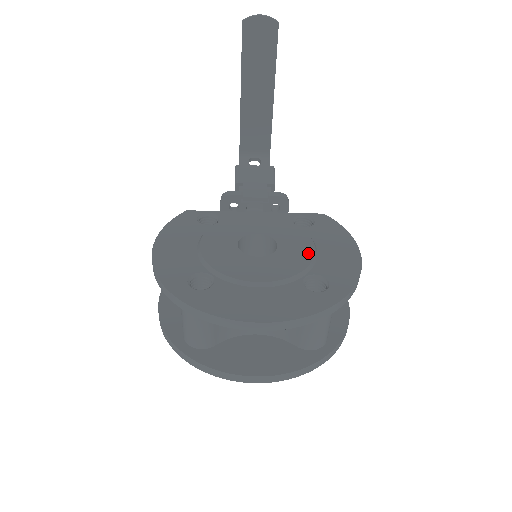
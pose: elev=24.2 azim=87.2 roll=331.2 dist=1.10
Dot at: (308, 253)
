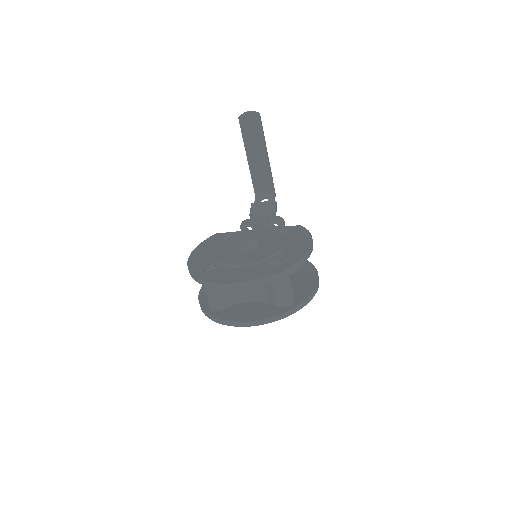
Dot at: (277, 247)
